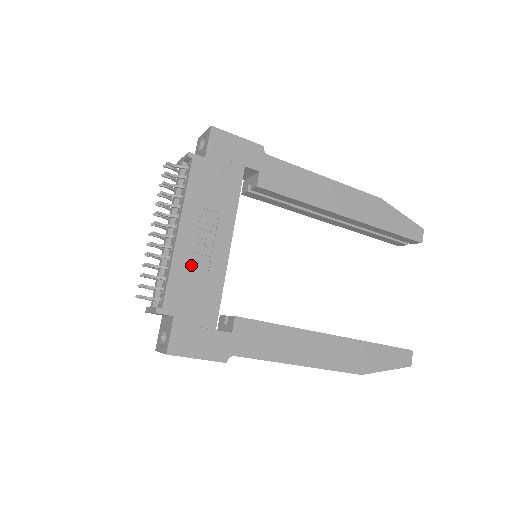
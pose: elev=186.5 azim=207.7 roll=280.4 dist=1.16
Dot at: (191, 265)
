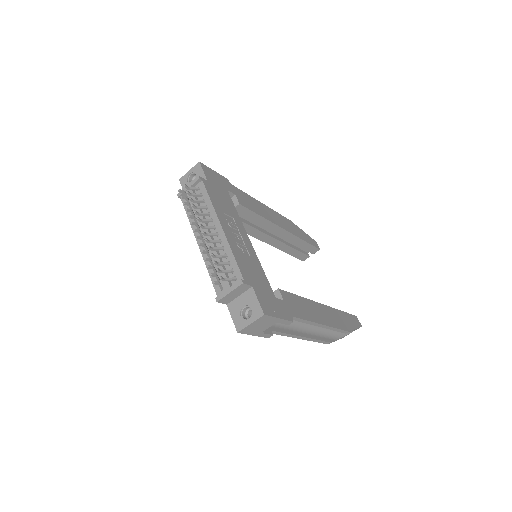
Dot at: (240, 251)
